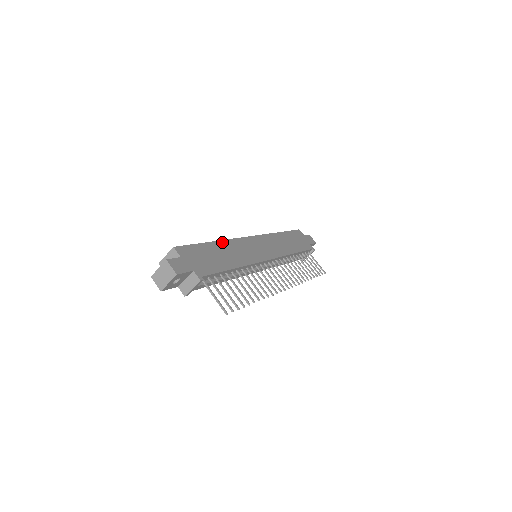
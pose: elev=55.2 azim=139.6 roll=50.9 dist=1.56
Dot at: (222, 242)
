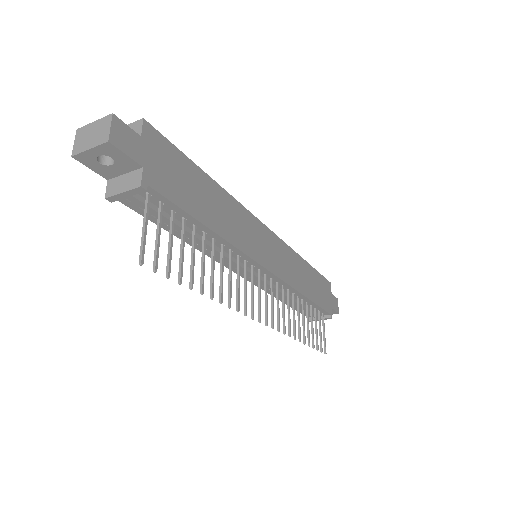
Dot at: (223, 191)
